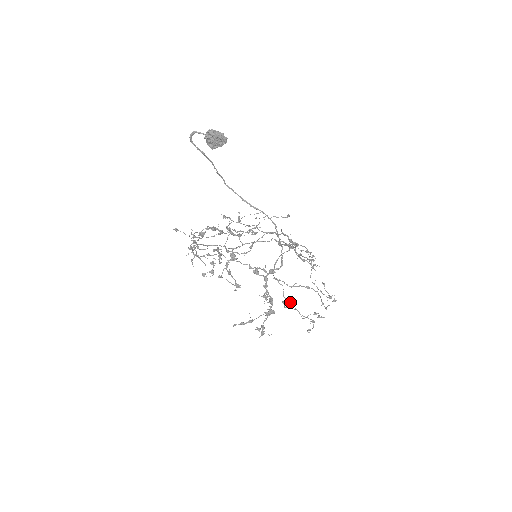
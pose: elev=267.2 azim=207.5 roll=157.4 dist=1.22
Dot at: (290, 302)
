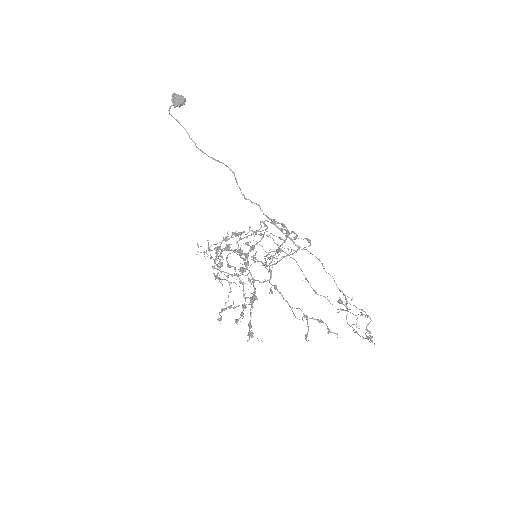
Dot at: (275, 286)
